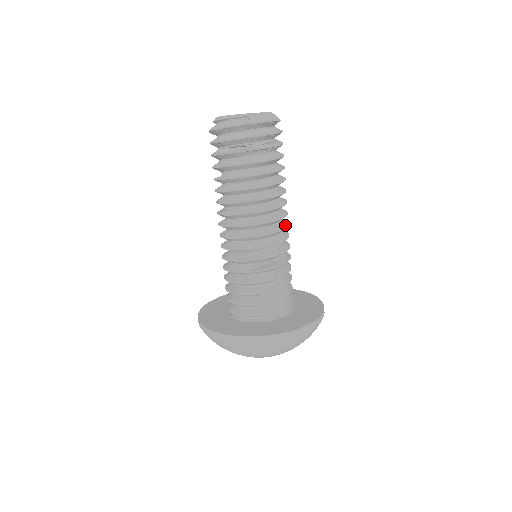
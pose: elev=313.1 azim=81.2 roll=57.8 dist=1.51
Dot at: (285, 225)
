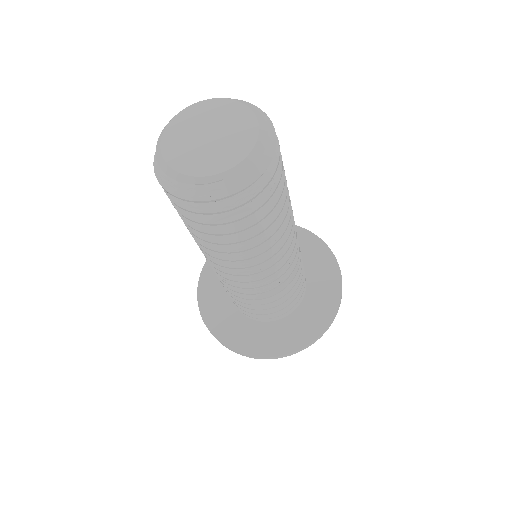
Dot at: (293, 240)
